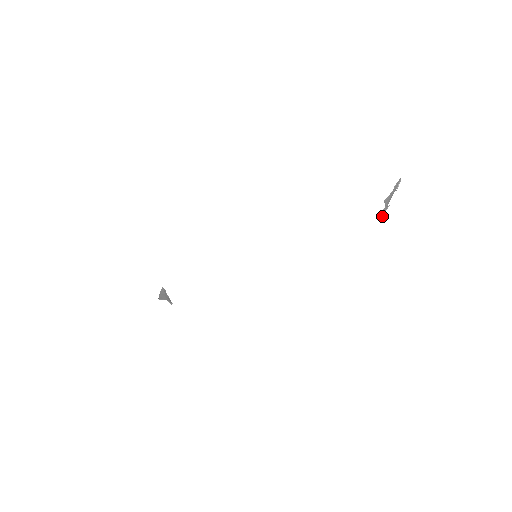
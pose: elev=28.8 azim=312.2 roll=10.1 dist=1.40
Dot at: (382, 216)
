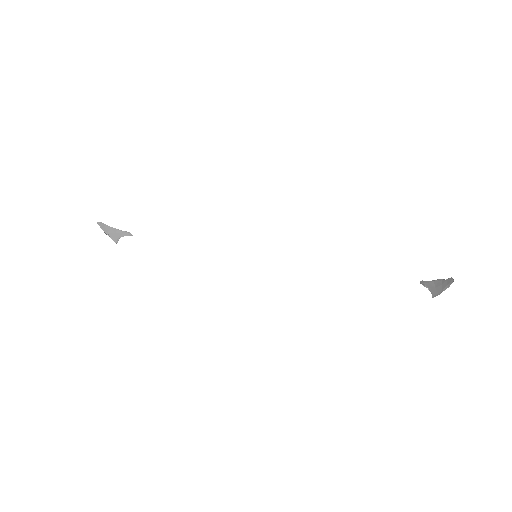
Dot at: (420, 282)
